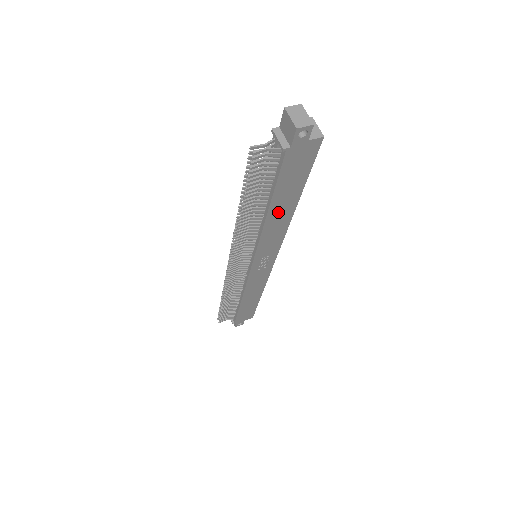
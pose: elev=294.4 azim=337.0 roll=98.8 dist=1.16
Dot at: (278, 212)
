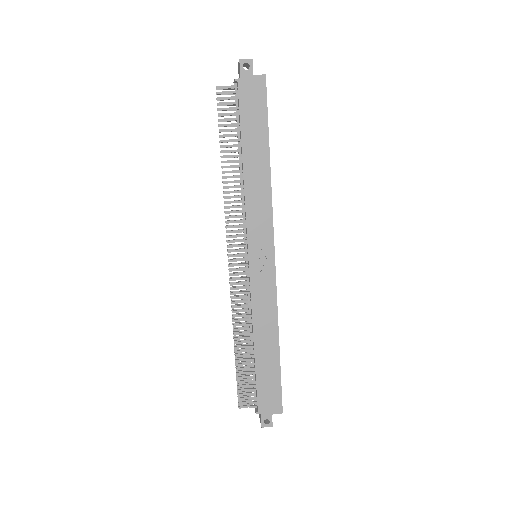
Dot at: (253, 165)
